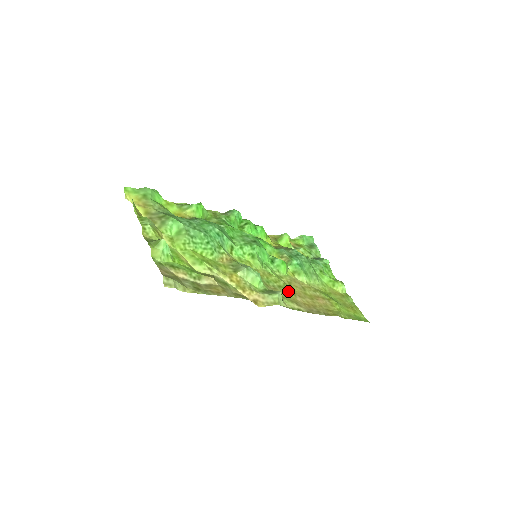
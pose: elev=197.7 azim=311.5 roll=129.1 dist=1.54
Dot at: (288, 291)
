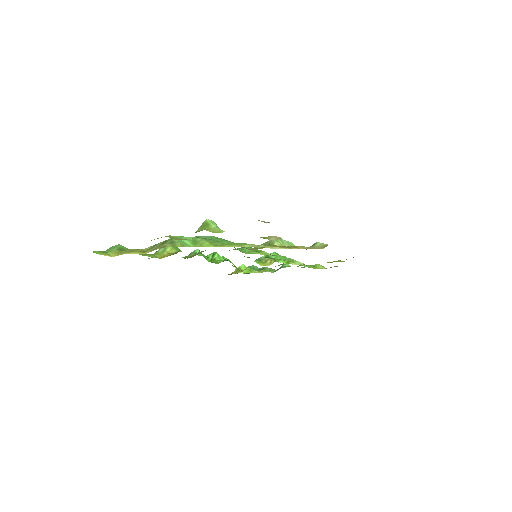
Dot at: occluded
